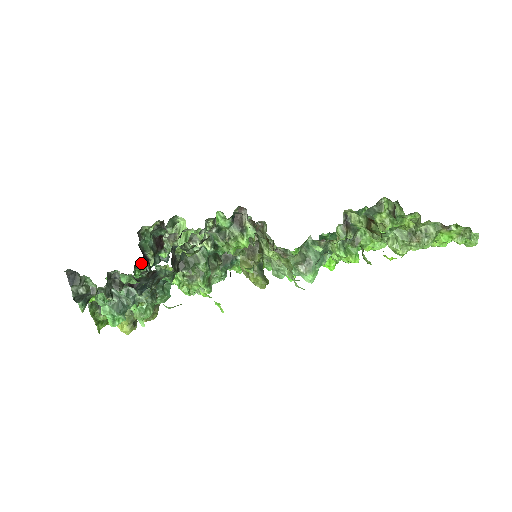
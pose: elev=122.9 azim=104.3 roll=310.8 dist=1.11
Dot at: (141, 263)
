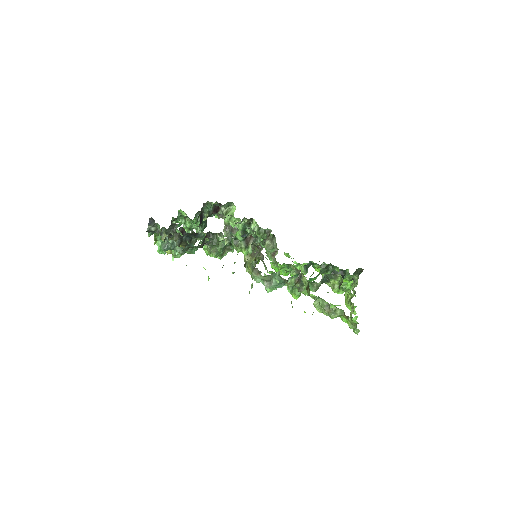
Dot at: occluded
